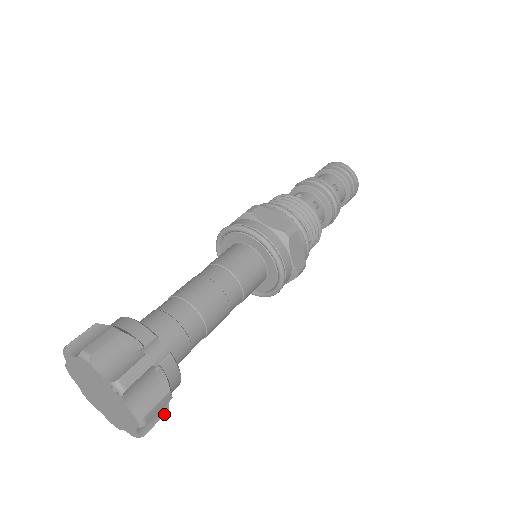
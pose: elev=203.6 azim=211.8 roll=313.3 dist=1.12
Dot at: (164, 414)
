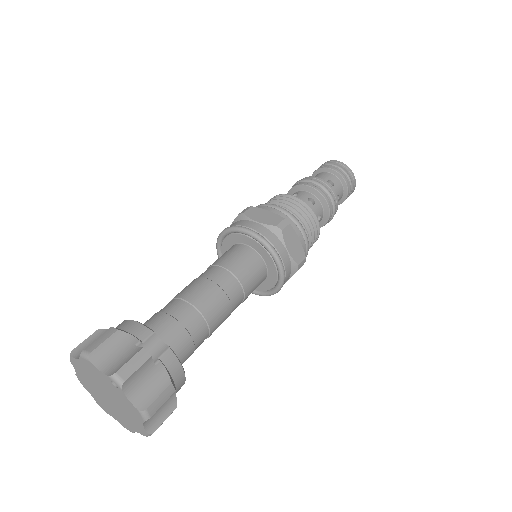
Dot at: (172, 411)
